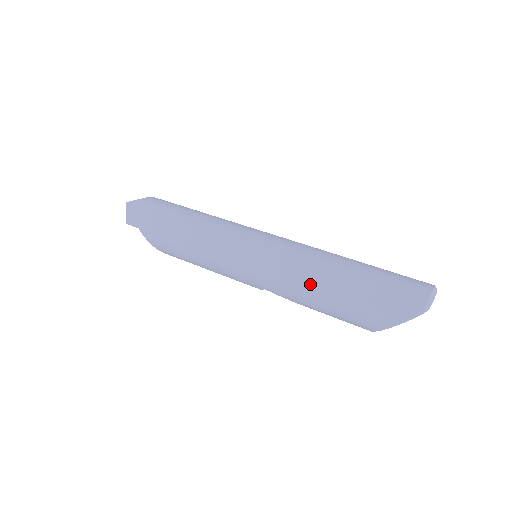
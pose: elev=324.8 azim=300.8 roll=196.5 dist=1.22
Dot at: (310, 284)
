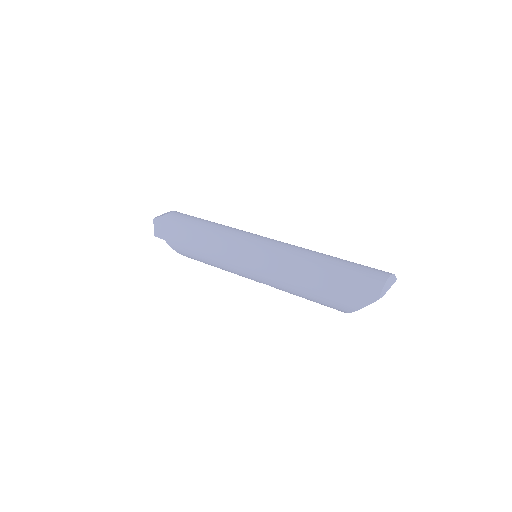
Dot at: (294, 279)
